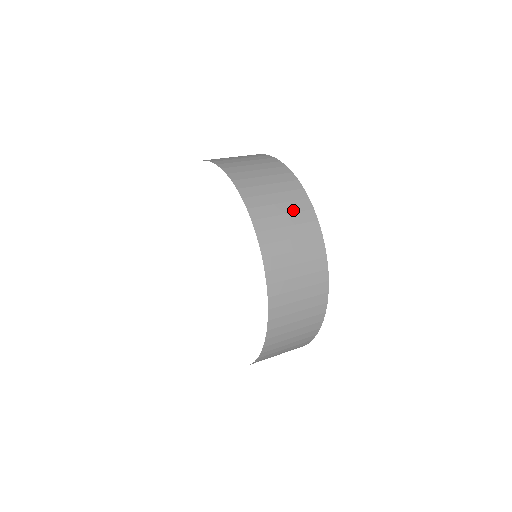
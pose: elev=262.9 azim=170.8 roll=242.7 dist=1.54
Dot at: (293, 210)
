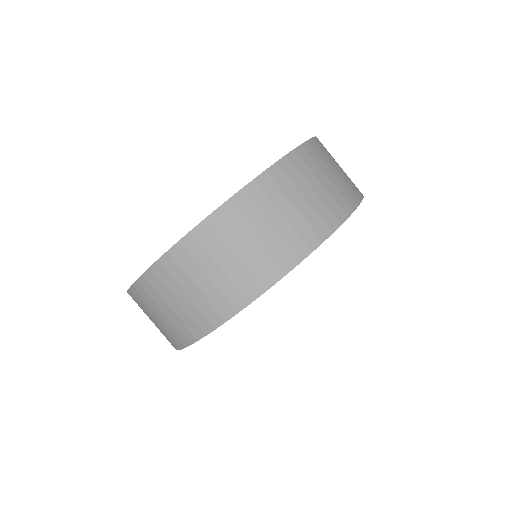
Dot at: (338, 188)
